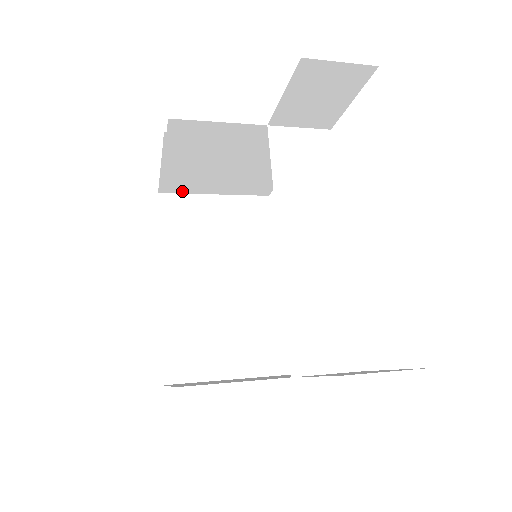
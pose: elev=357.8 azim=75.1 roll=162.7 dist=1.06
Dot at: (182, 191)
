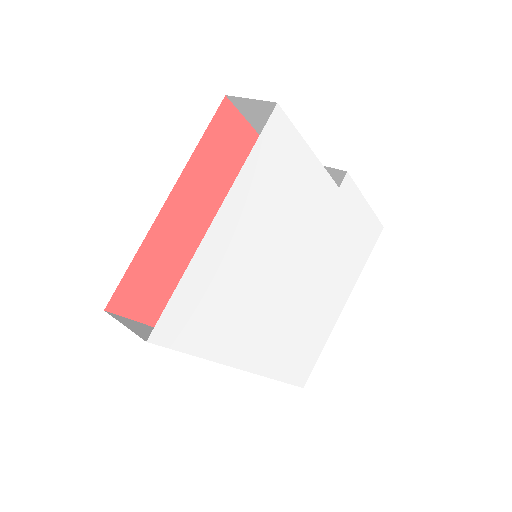
Dot at: occluded
